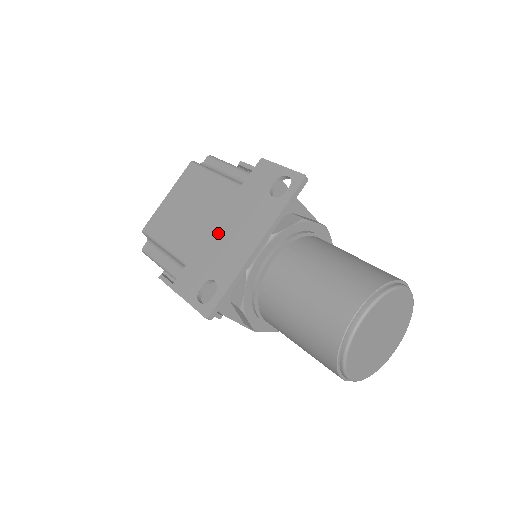
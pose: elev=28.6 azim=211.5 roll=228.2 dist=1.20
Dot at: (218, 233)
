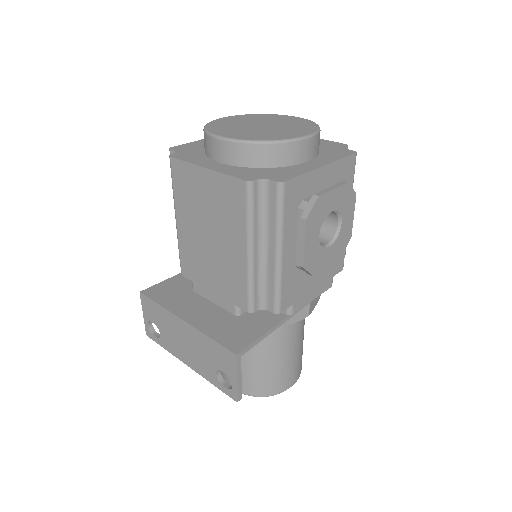
Dot at: (179, 326)
